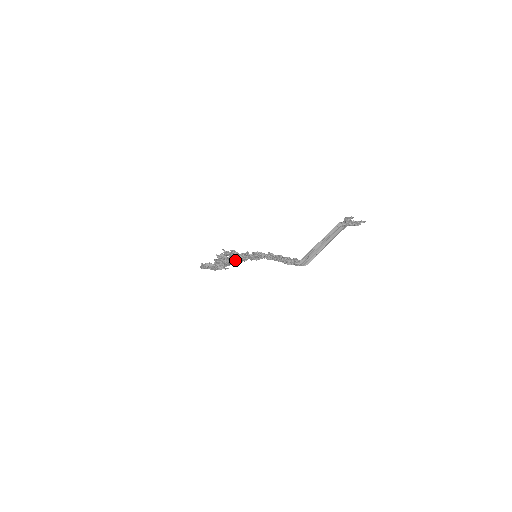
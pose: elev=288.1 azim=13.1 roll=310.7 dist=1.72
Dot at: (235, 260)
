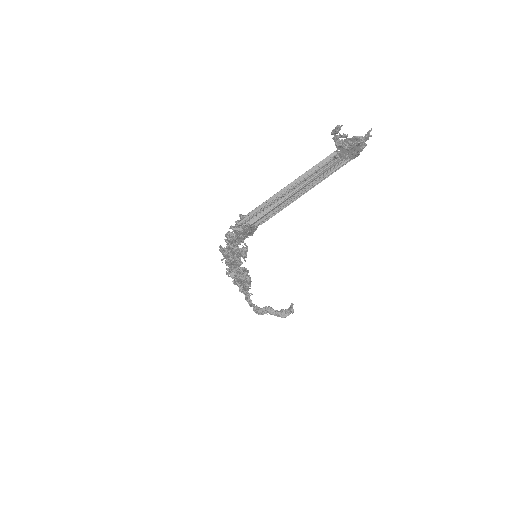
Dot at: (229, 265)
